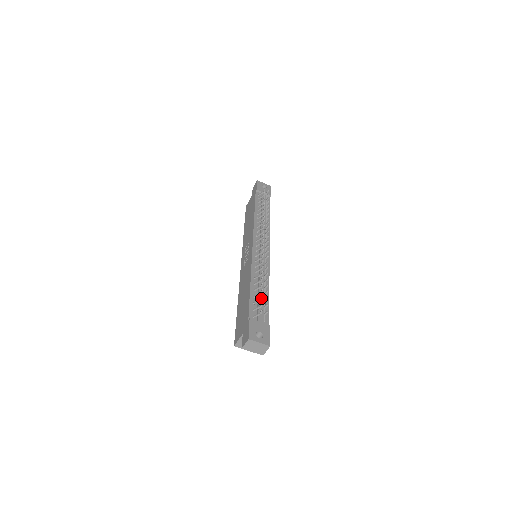
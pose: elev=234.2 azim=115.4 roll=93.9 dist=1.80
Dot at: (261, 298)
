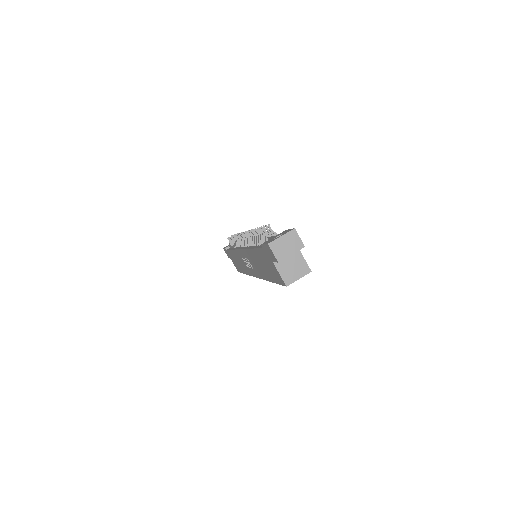
Dot at: (259, 232)
